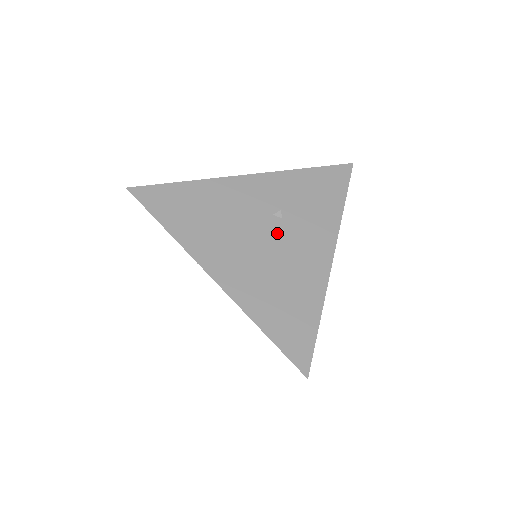
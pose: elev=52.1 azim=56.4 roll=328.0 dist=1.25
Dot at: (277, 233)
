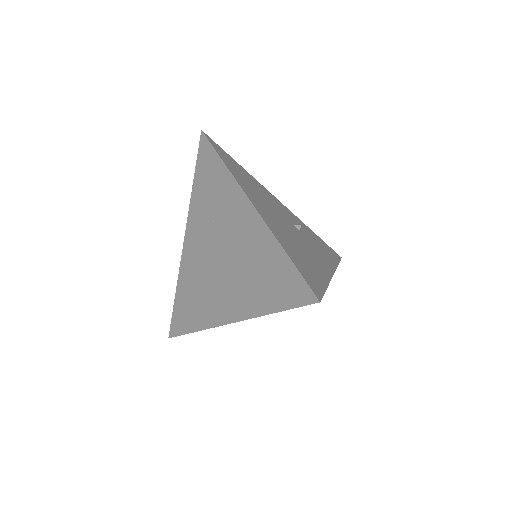
Dot at: (296, 232)
